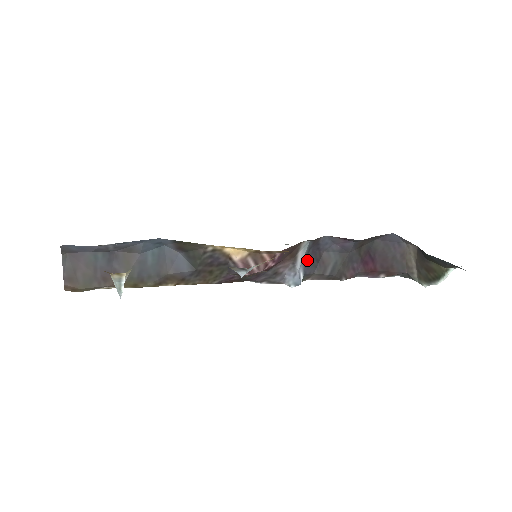
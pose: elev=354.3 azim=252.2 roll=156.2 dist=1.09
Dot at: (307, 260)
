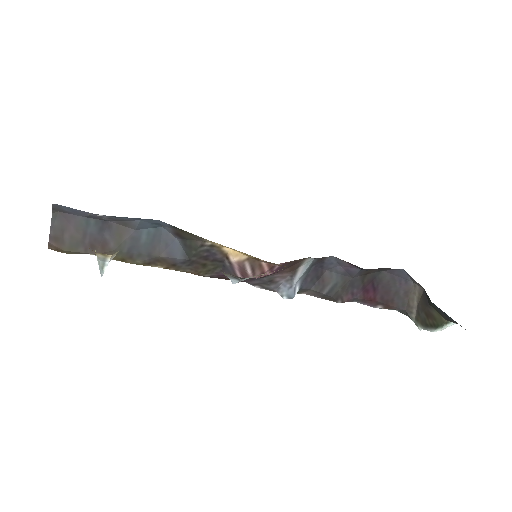
Dot at: (307, 275)
